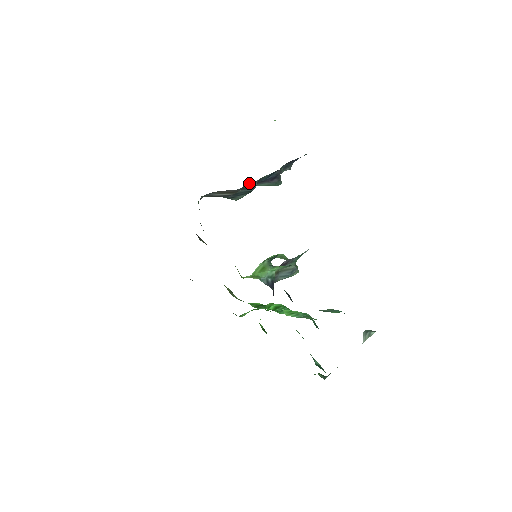
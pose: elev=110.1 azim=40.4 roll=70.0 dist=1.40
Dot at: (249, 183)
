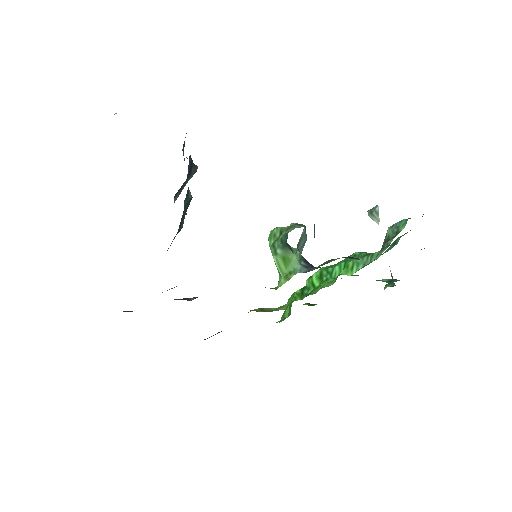
Dot at: (185, 199)
